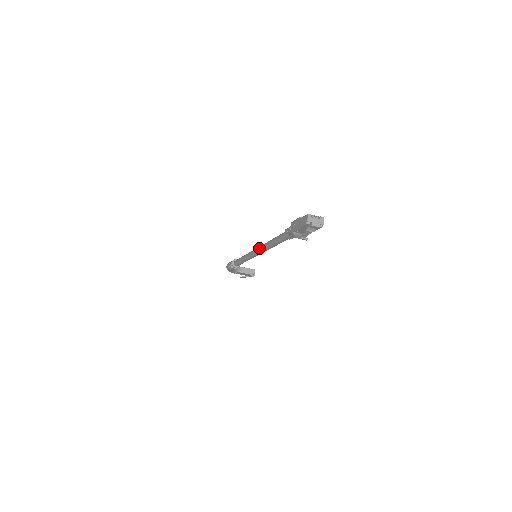
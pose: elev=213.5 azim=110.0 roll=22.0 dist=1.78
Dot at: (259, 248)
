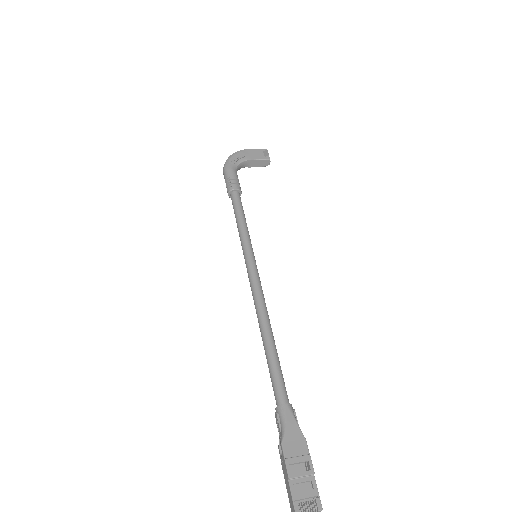
Dot at: occluded
